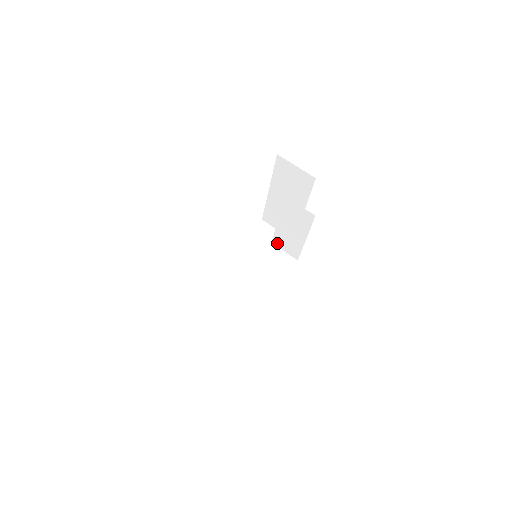
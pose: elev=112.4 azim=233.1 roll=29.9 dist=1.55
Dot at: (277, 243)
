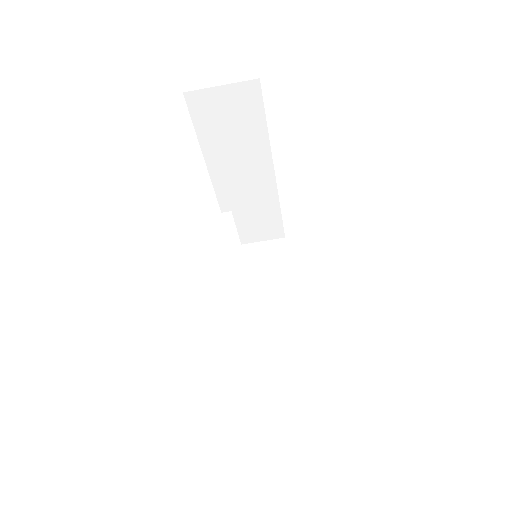
Dot at: (248, 239)
